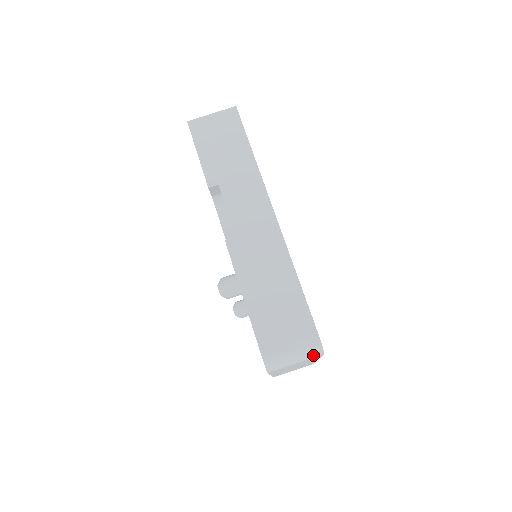
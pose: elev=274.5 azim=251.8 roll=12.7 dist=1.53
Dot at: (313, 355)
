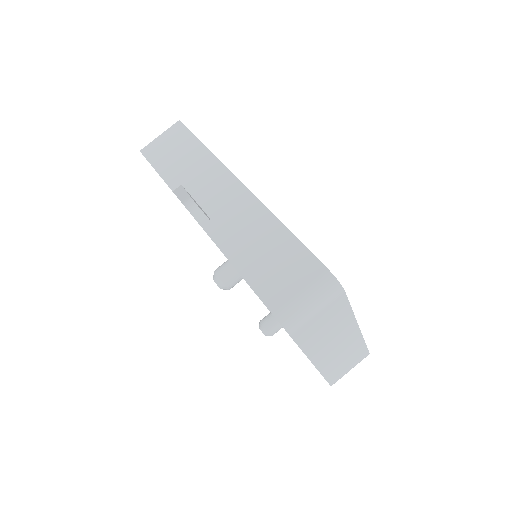
Dot at: (332, 294)
